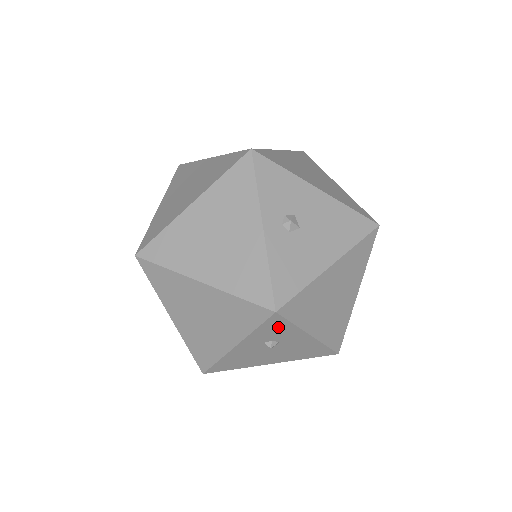
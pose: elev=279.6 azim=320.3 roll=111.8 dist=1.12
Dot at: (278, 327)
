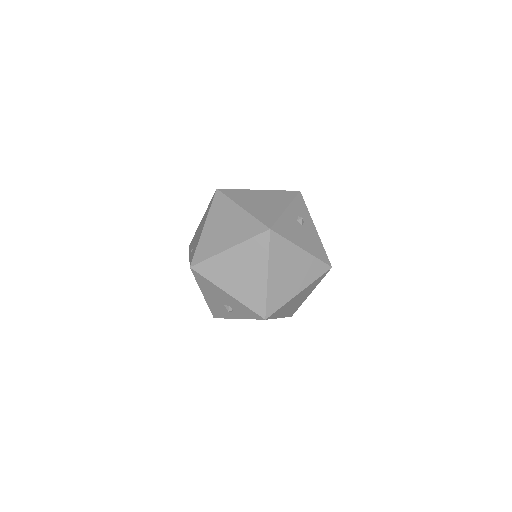
Dot at: (302, 206)
